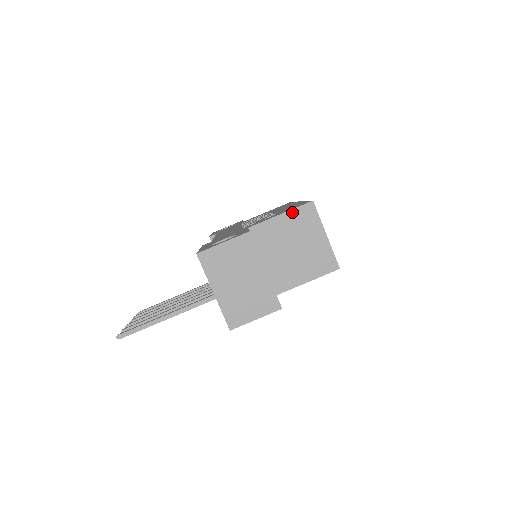
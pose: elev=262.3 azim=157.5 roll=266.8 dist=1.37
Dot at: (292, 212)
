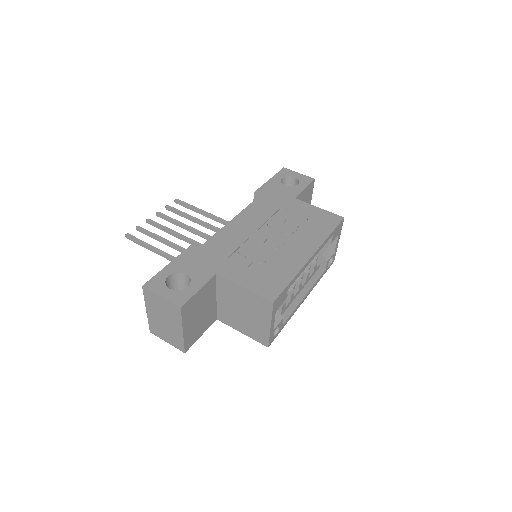
Dot at: (253, 294)
